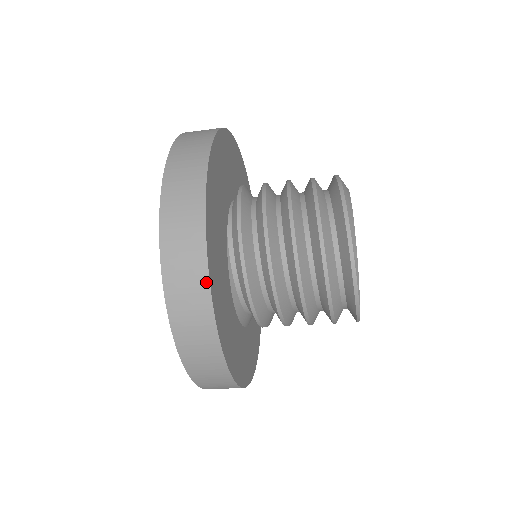
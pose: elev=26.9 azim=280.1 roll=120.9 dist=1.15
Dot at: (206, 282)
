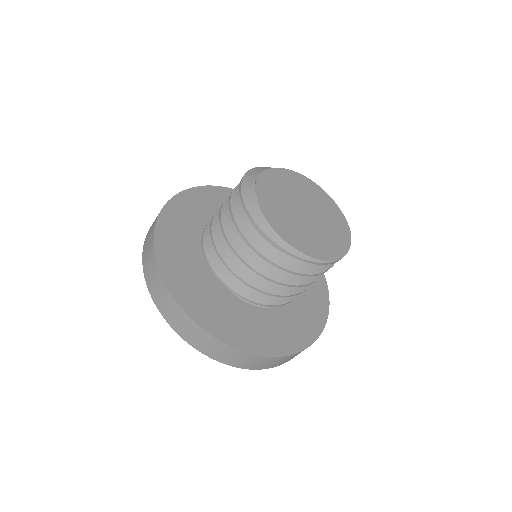
Dot at: (240, 352)
